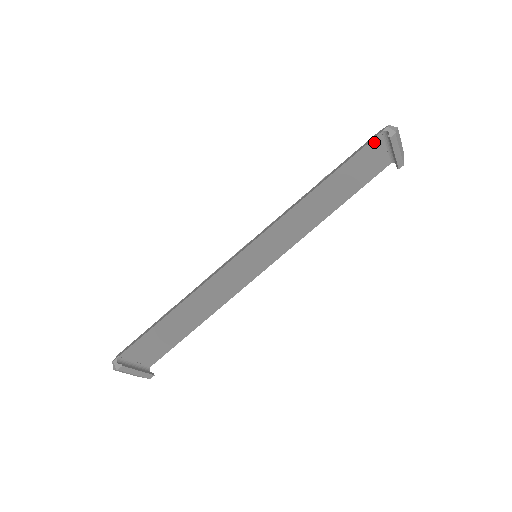
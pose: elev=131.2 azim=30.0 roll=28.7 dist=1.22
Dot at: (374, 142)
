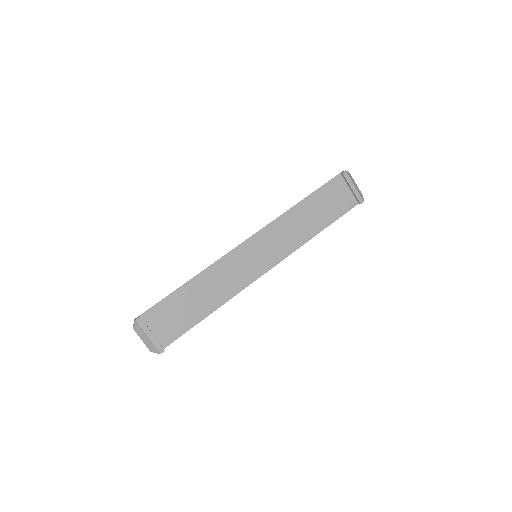
Dot at: (335, 181)
